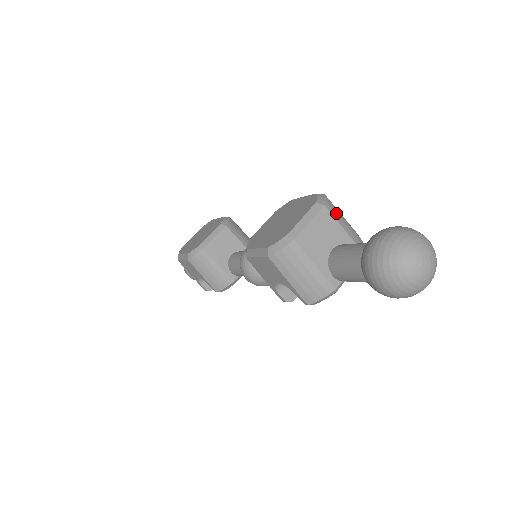
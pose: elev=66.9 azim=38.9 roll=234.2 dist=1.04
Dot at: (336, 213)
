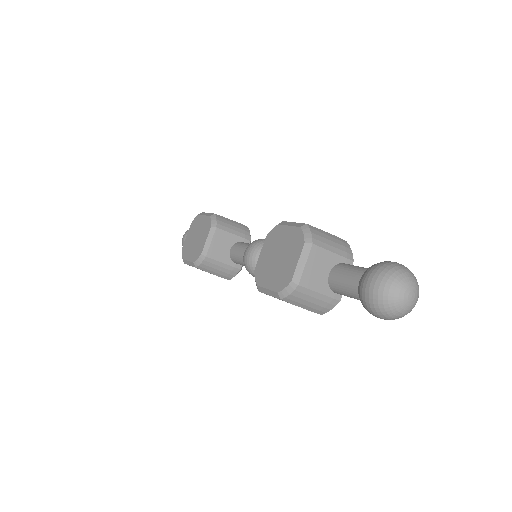
Dot at: (323, 241)
